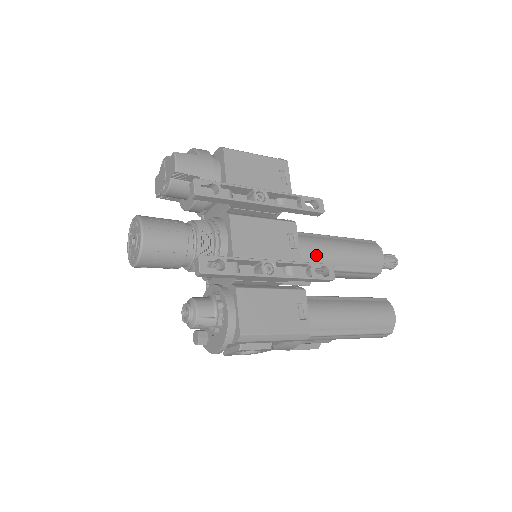
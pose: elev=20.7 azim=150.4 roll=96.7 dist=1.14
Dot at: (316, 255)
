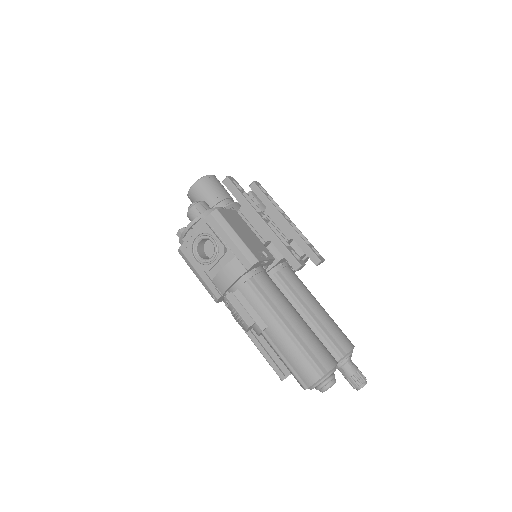
Dot at: (297, 283)
